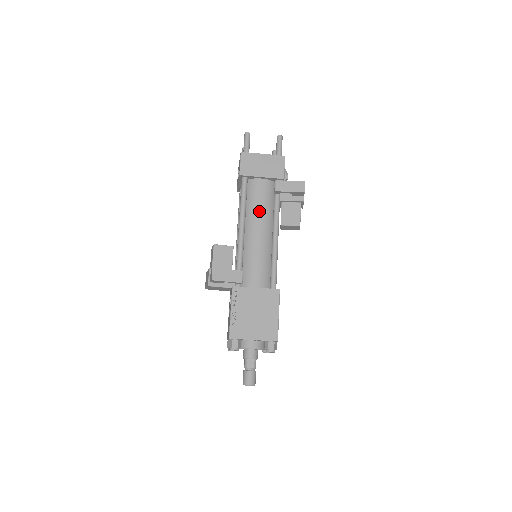
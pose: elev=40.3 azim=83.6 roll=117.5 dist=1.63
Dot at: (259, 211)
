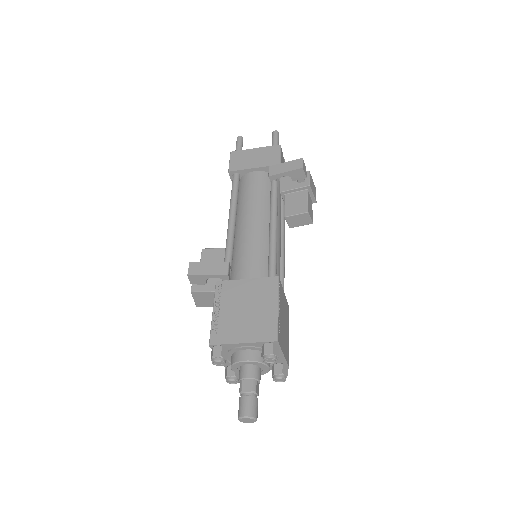
Dot at: (252, 201)
